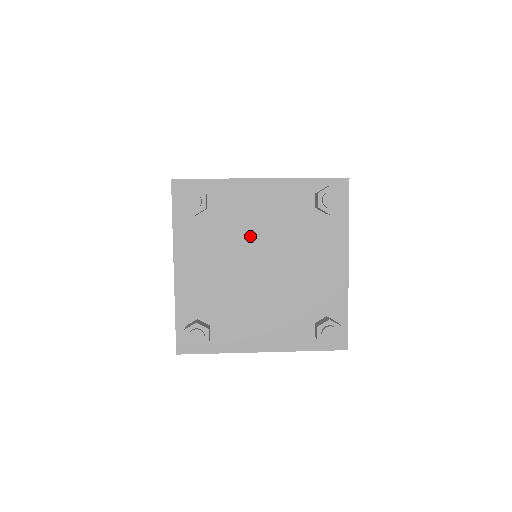
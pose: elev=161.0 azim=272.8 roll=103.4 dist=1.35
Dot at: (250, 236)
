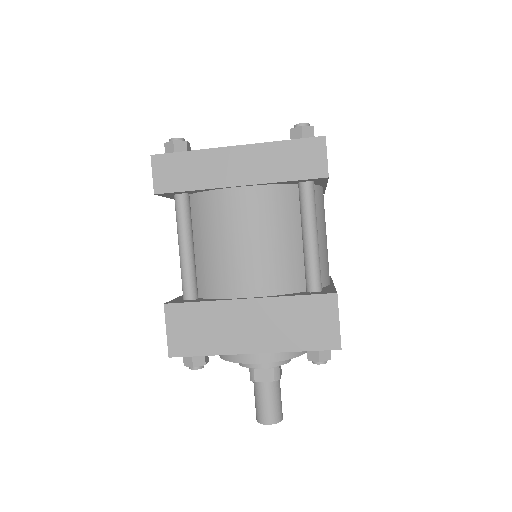
Dot at: occluded
